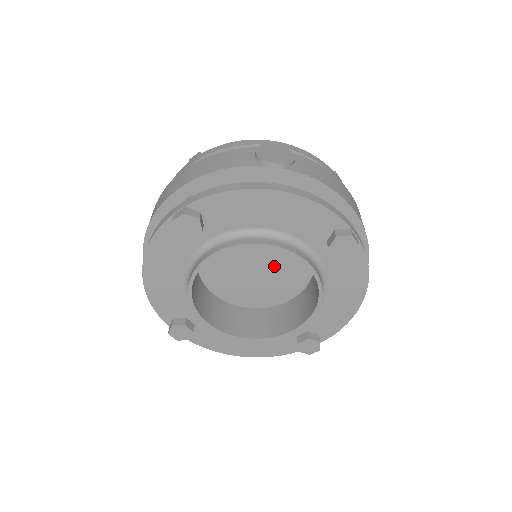
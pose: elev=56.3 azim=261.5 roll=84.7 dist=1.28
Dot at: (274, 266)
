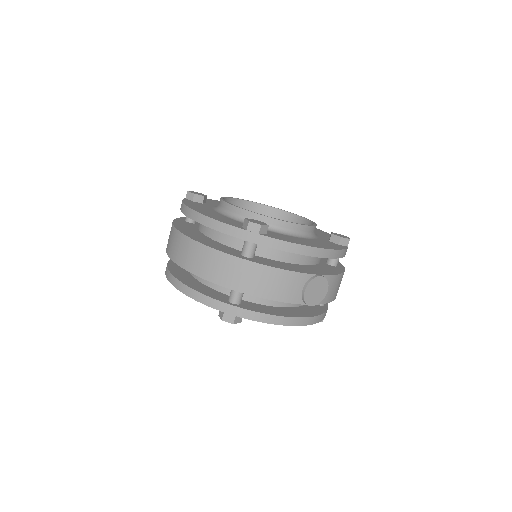
Dot at: occluded
